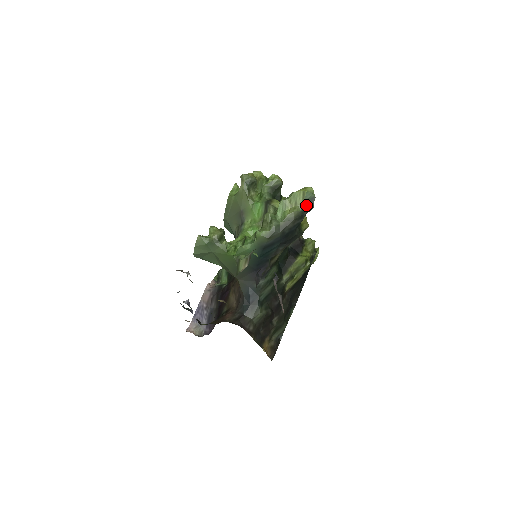
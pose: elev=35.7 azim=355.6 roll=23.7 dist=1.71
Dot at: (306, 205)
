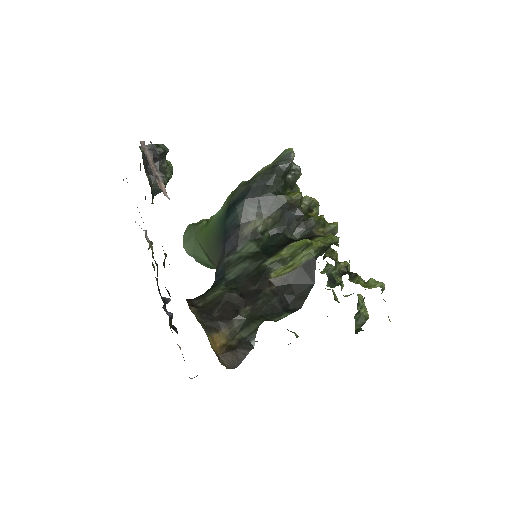
Dot at: (280, 160)
